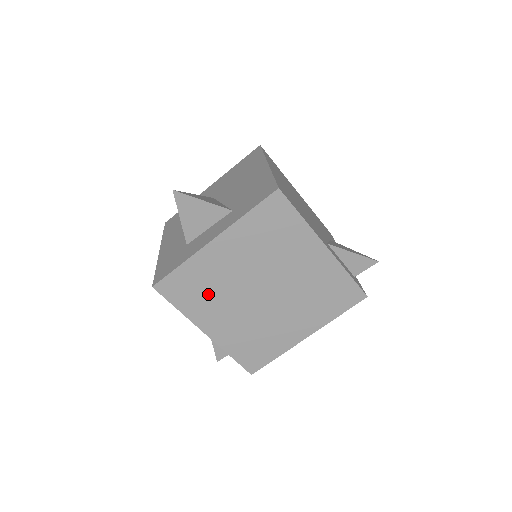
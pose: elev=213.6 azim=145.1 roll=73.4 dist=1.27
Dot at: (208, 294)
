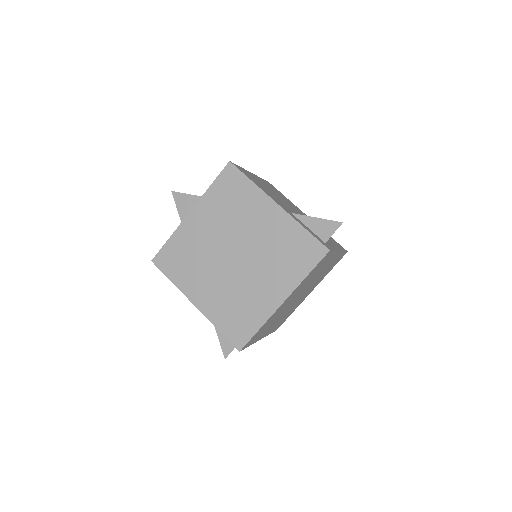
Dot at: (191, 263)
